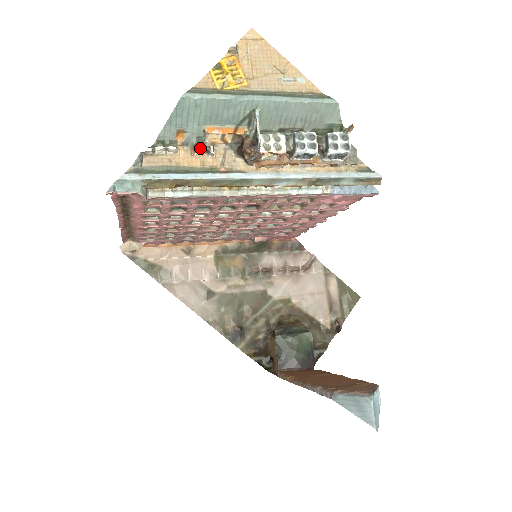
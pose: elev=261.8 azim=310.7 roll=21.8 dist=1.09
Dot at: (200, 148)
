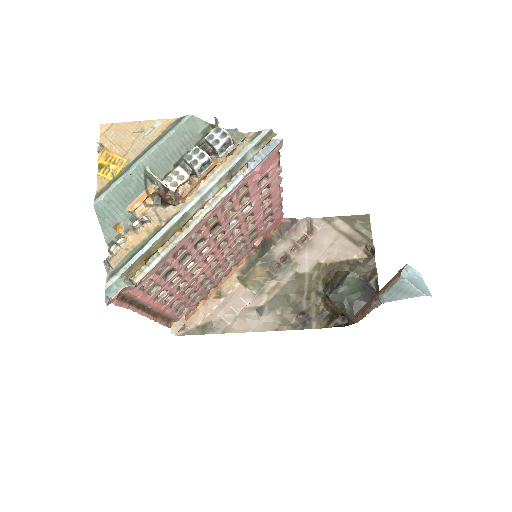
Dot at: (136, 224)
